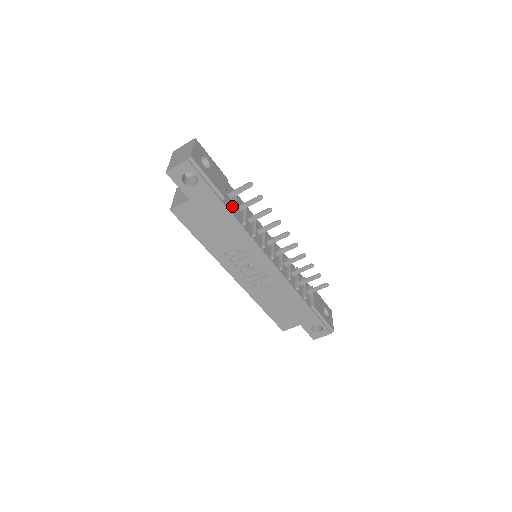
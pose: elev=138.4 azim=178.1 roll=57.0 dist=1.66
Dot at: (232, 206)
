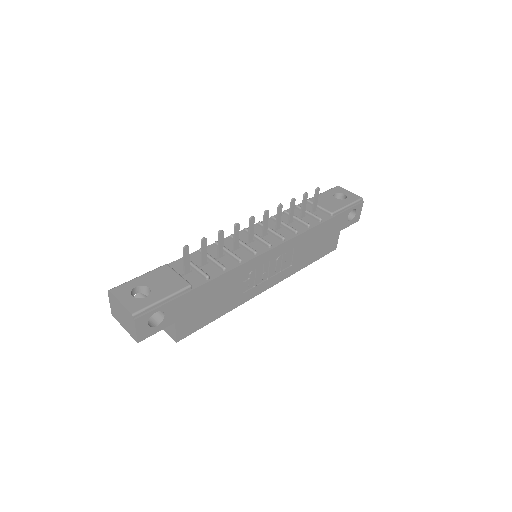
Dot at: (200, 275)
